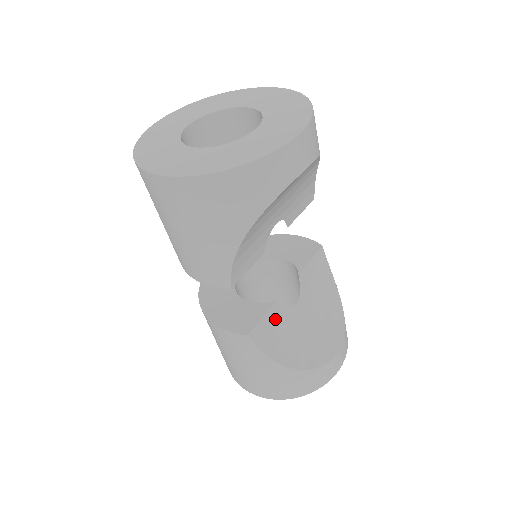
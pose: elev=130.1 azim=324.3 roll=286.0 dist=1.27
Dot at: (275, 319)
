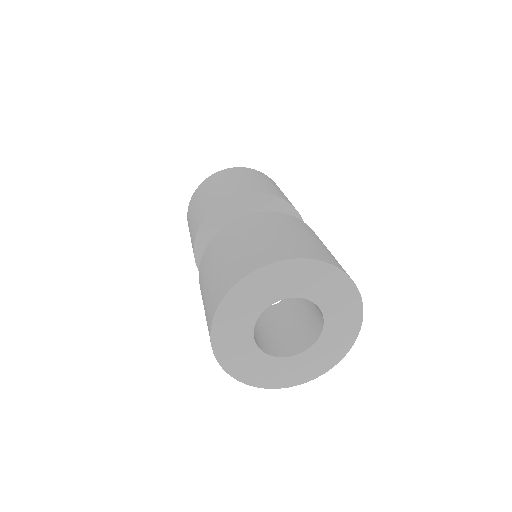
Dot at: occluded
